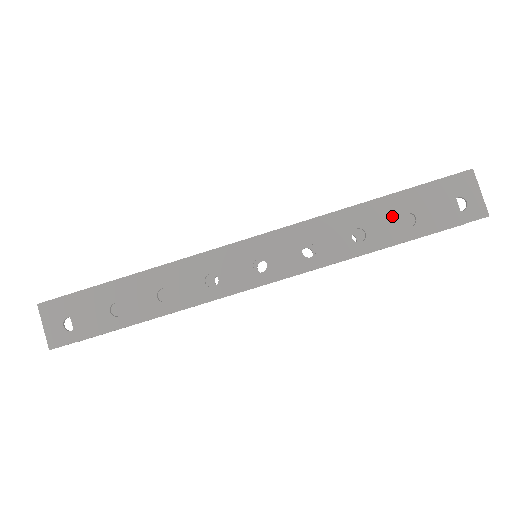
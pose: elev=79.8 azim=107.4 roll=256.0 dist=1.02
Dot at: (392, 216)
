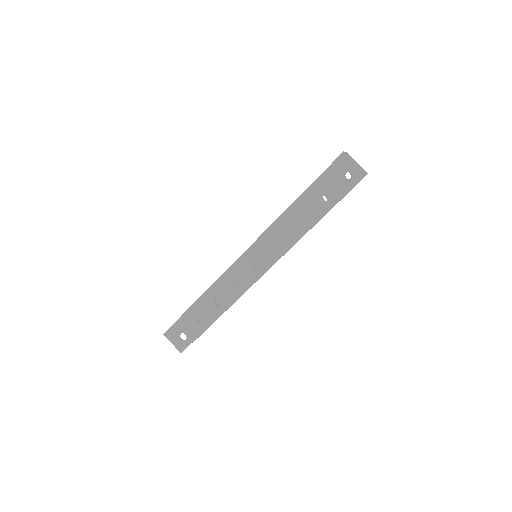
Dot at: (312, 202)
